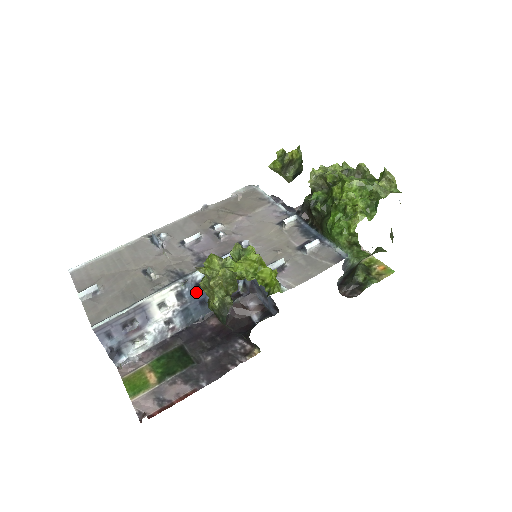
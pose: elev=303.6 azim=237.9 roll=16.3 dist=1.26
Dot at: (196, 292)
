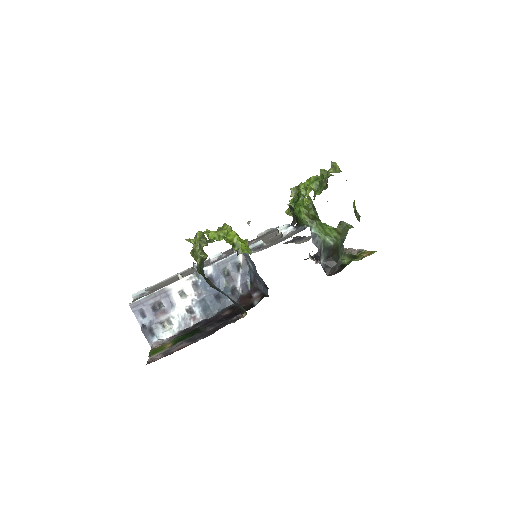
Dot at: (209, 285)
